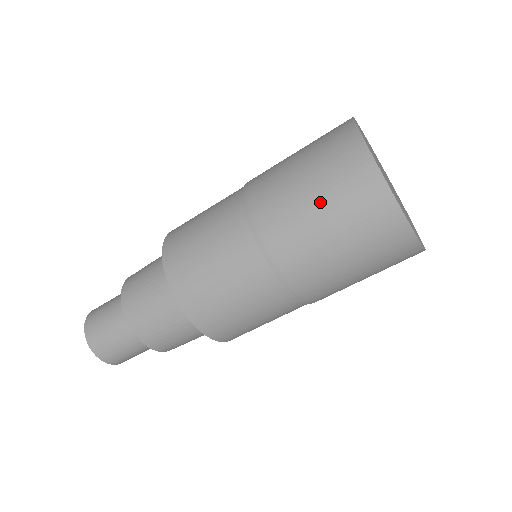
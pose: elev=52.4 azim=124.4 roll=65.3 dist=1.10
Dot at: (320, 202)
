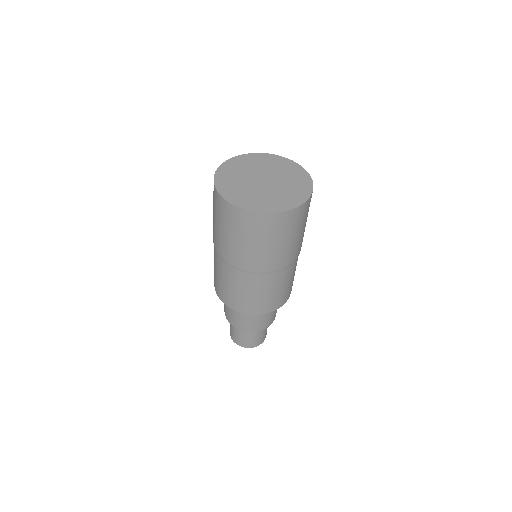
Dot at: (255, 242)
